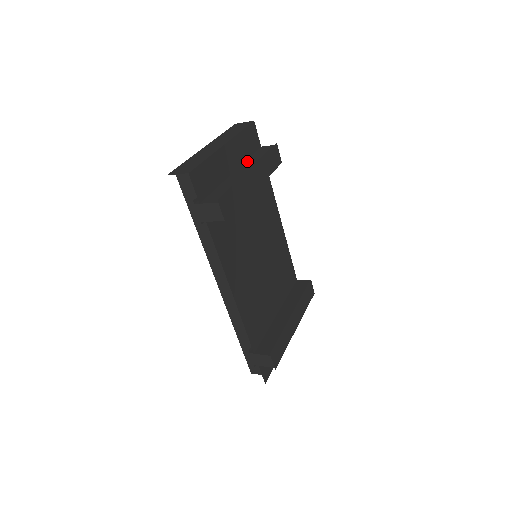
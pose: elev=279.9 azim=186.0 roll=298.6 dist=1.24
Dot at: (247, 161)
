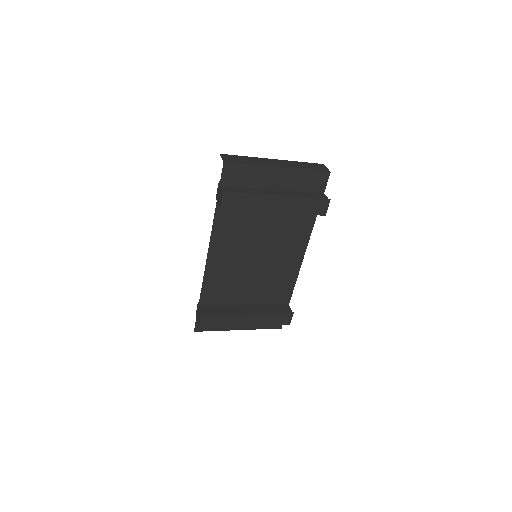
Dot at: (294, 192)
